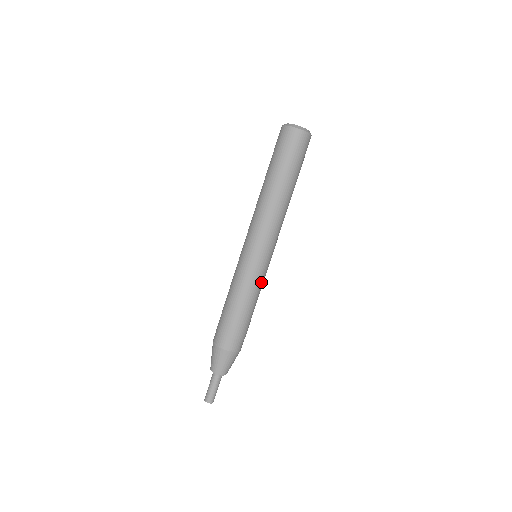
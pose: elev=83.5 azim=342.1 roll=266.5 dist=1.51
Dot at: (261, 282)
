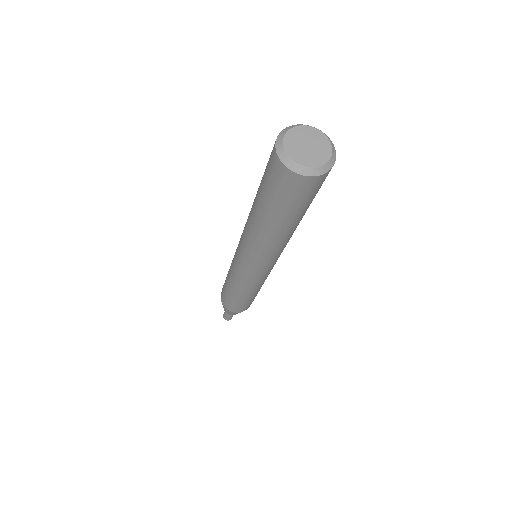
Dot at: occluded
